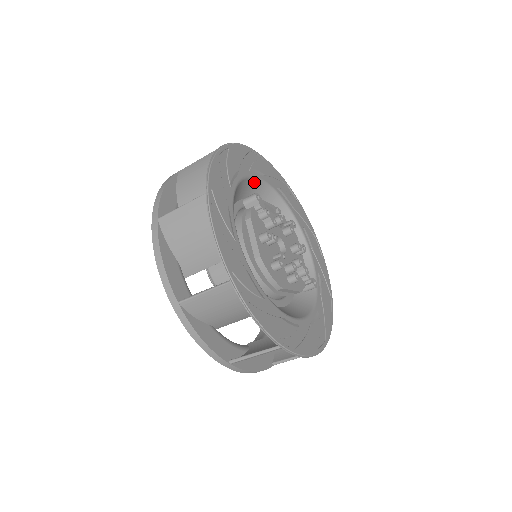
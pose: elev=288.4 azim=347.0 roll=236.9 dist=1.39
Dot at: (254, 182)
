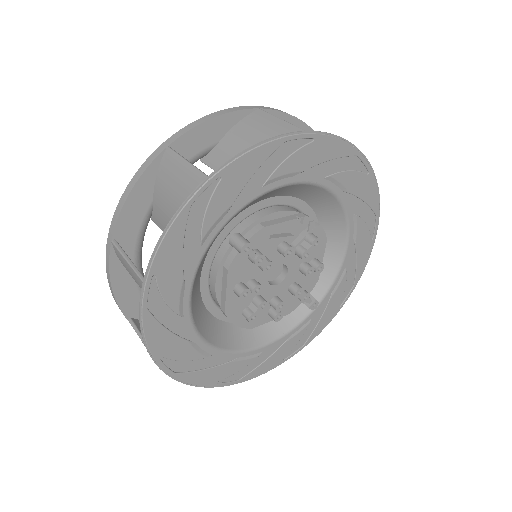
Dot at: (272, 191)
